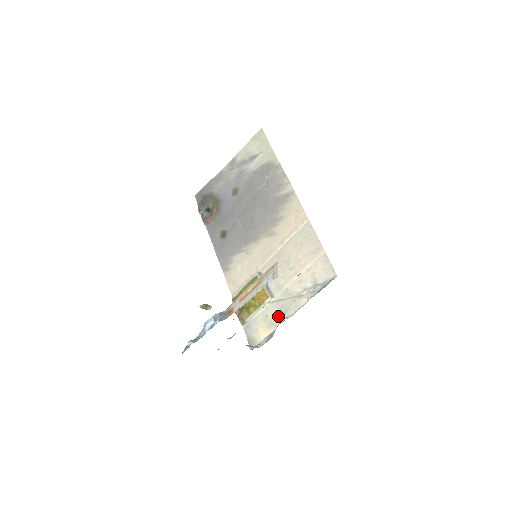
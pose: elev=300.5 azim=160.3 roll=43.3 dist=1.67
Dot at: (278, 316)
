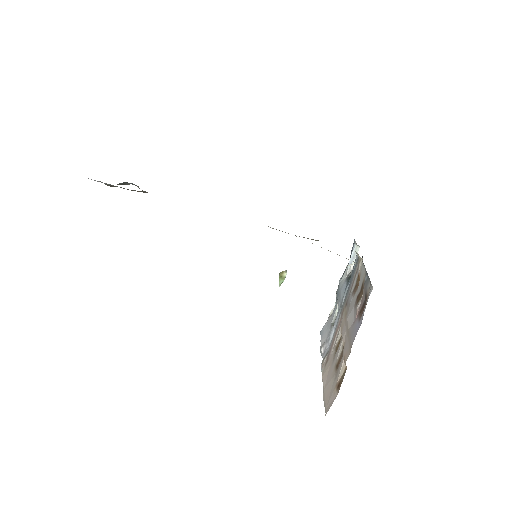
Dot at: occluded
